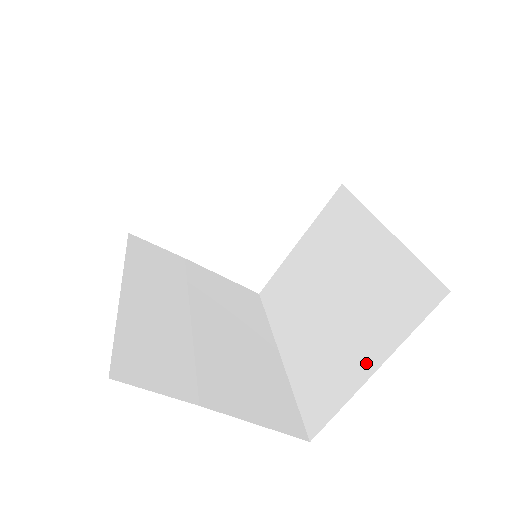
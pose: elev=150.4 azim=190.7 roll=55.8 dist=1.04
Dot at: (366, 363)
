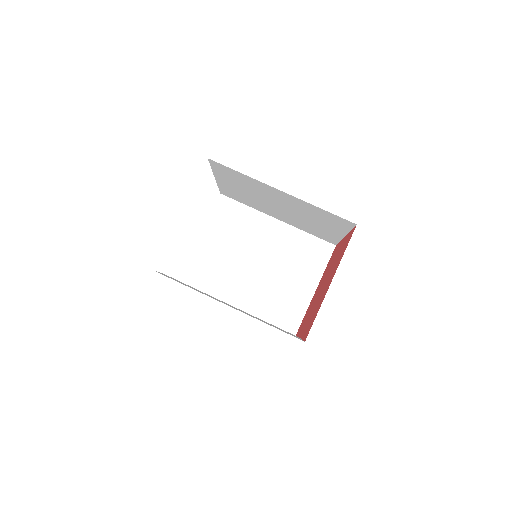
Dot at: (309, 288)
